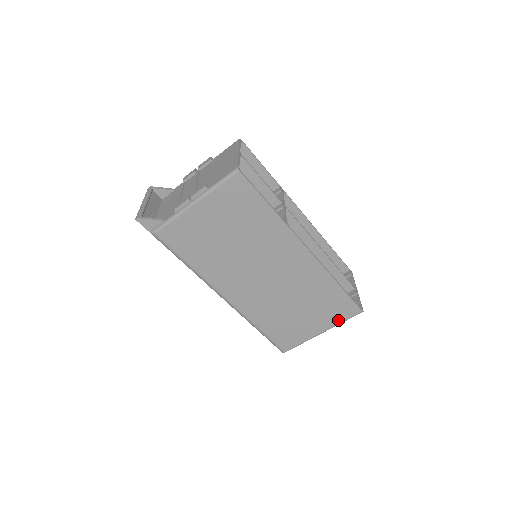
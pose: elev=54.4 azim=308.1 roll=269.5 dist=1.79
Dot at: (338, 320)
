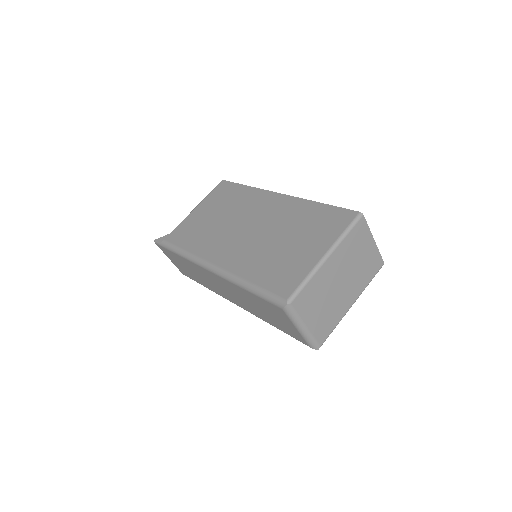
Dot at: (337, 233)
